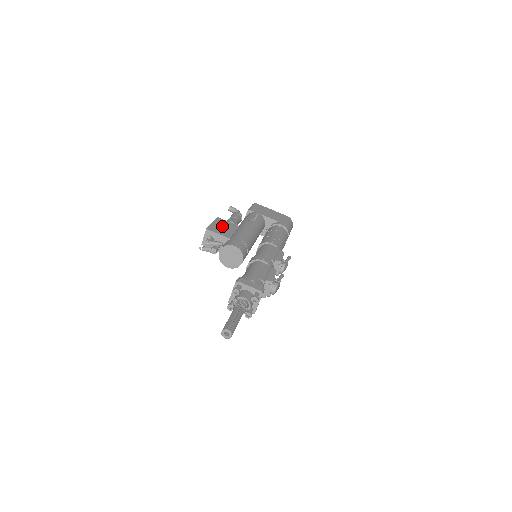
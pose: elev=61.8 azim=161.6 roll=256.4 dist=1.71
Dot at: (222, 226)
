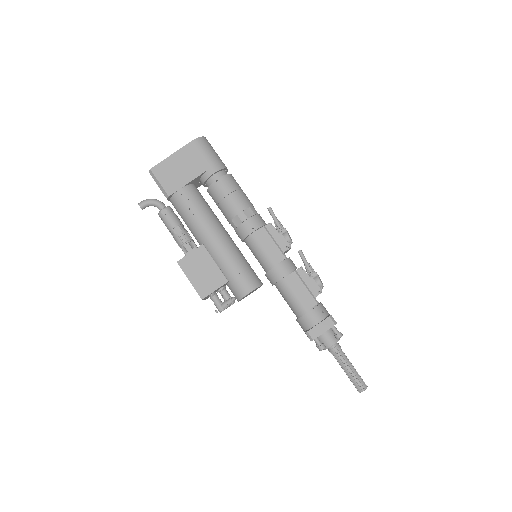
Dot at: (199, 272)
